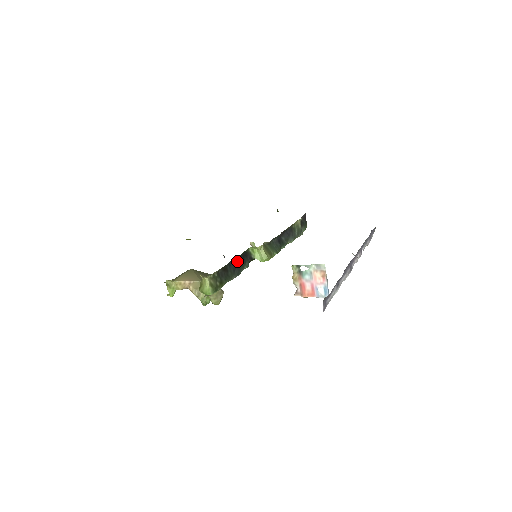
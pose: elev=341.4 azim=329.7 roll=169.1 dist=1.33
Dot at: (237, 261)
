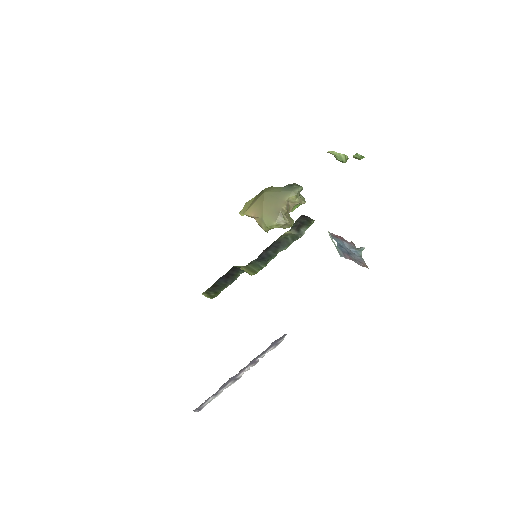
Dot at: (226, 275)
